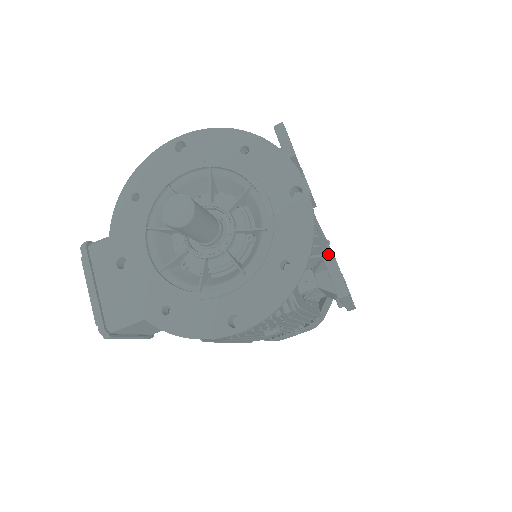
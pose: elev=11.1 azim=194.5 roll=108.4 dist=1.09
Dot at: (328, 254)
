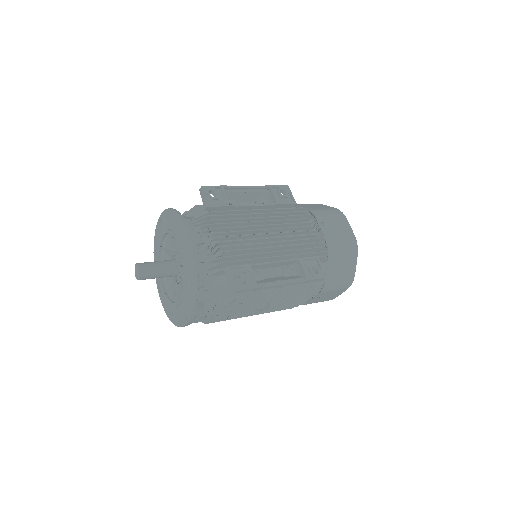
Dot at: (286, 246)
